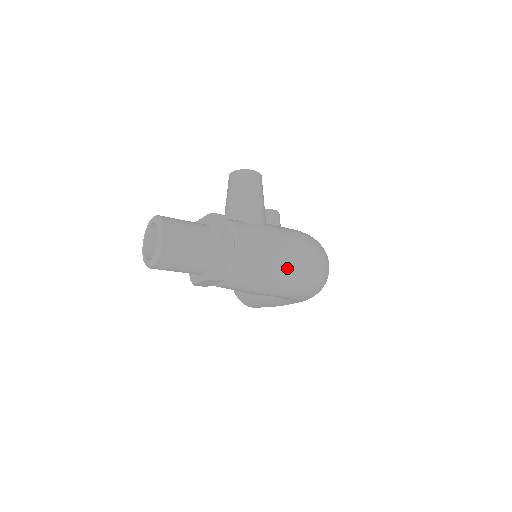
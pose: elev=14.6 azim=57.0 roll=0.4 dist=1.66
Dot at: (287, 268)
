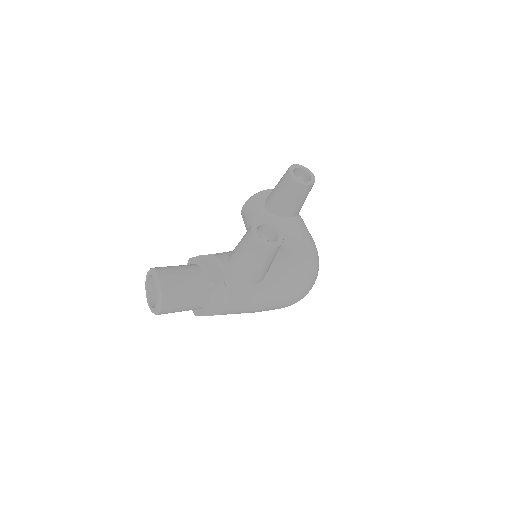
Dot at: occluded
